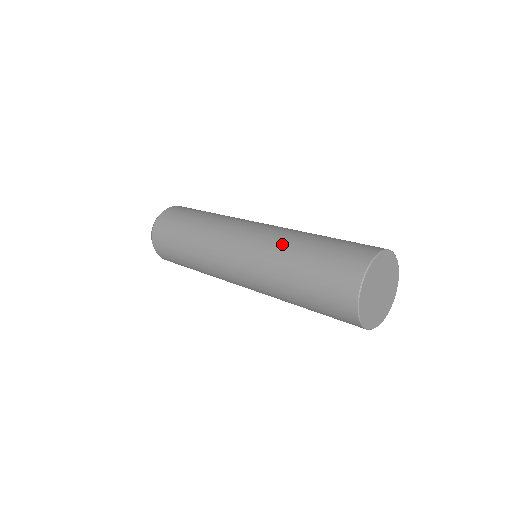
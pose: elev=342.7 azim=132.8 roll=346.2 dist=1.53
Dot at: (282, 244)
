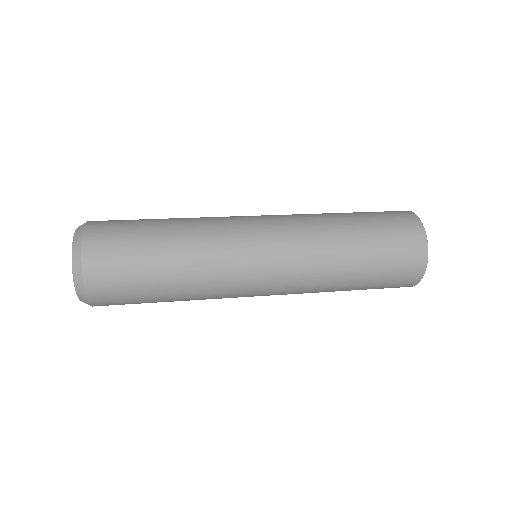
Dot at: (326, 238)
